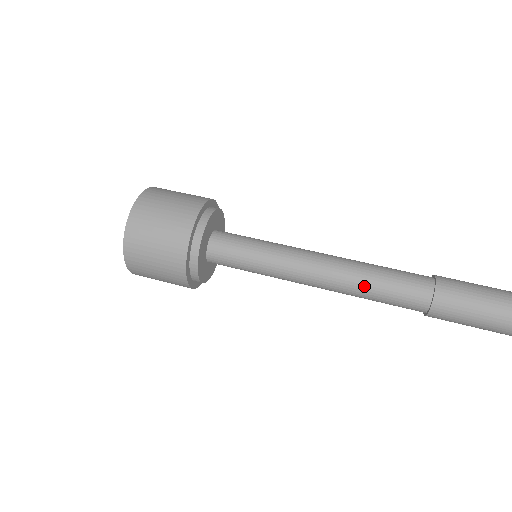
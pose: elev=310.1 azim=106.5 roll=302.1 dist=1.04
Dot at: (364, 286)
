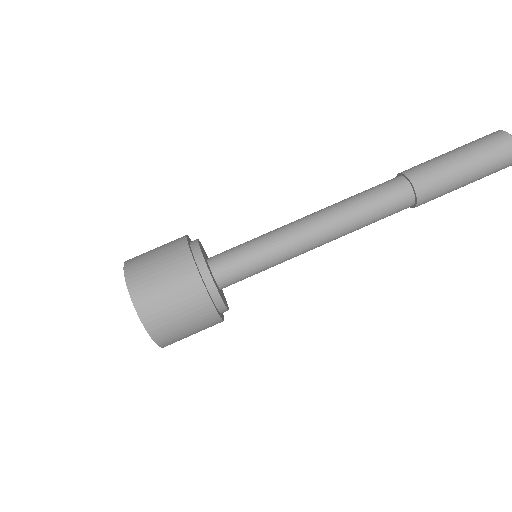
Dot at: occluded
